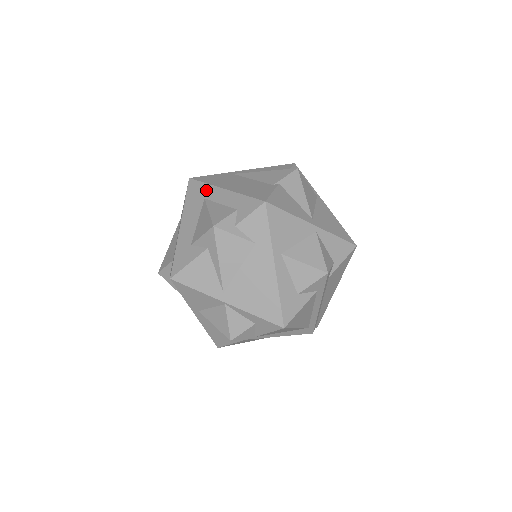
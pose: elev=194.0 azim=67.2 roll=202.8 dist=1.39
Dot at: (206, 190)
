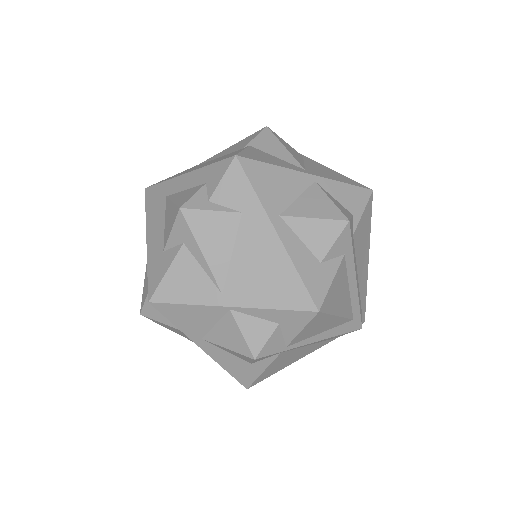
Dot at: (165, 187)
